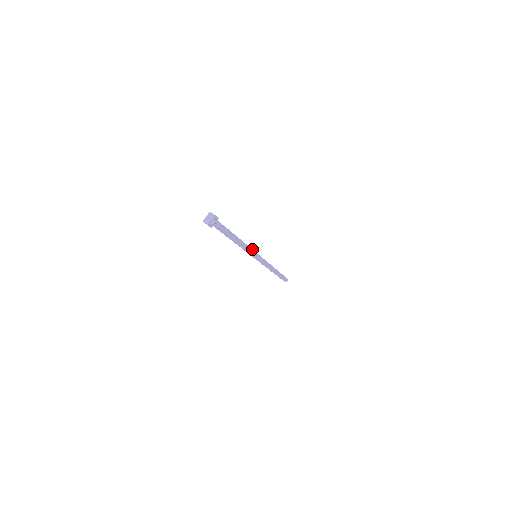
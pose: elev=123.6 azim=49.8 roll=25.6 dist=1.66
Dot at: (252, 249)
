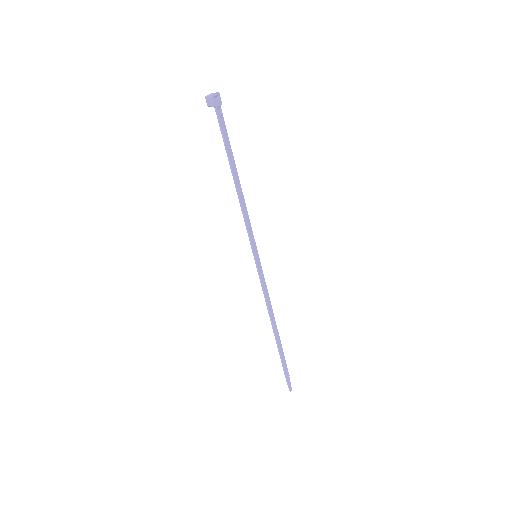
Dot at: (252, 231)
